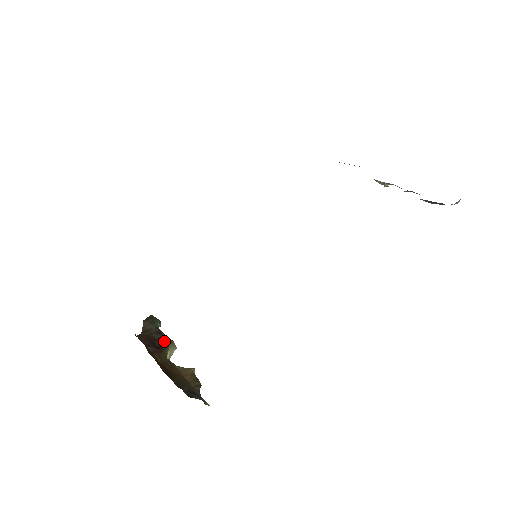
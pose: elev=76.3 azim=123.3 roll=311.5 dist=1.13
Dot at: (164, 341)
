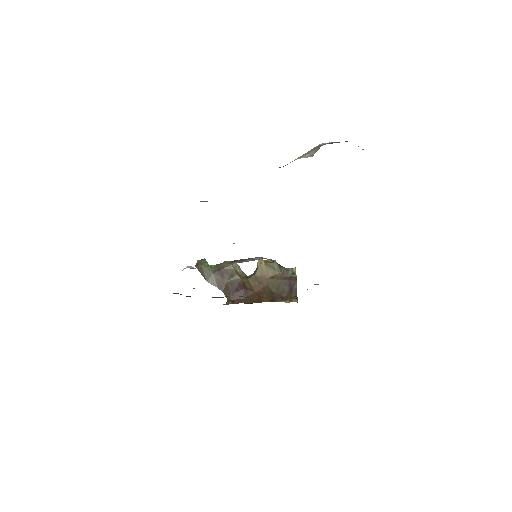
Dot at: (232, 275)
